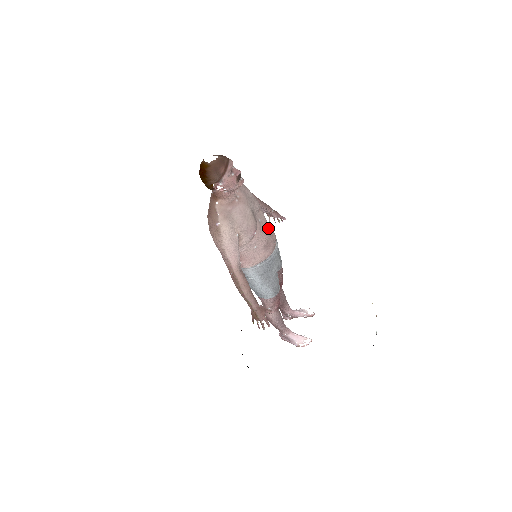
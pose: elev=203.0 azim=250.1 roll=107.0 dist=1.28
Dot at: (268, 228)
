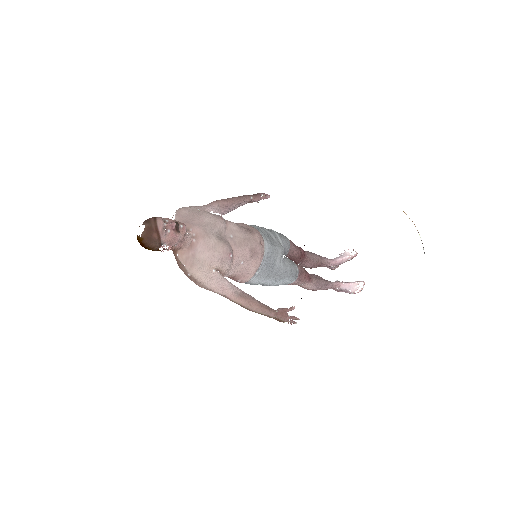
Dot at: (245, 236)
